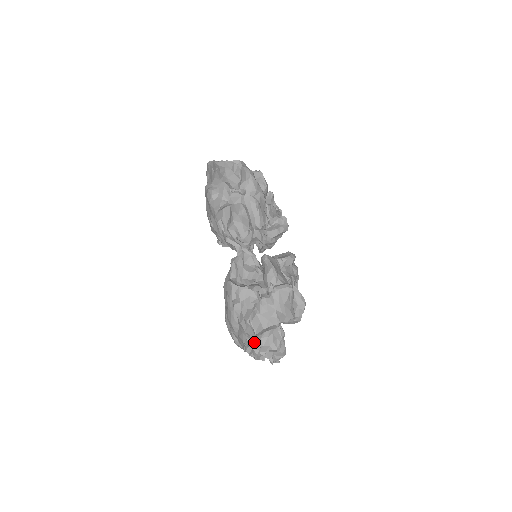
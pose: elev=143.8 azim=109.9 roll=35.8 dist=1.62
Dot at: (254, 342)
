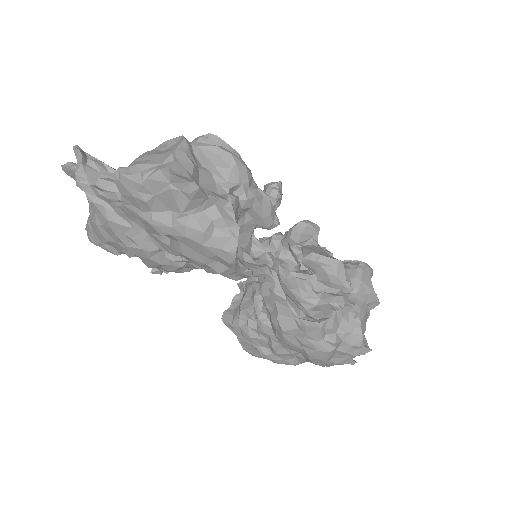
Dot at: occluded
